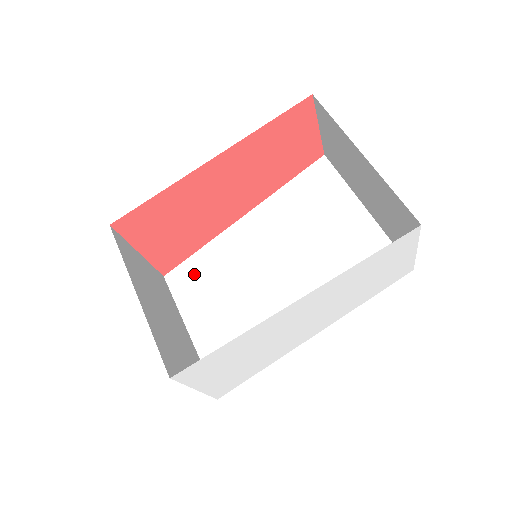
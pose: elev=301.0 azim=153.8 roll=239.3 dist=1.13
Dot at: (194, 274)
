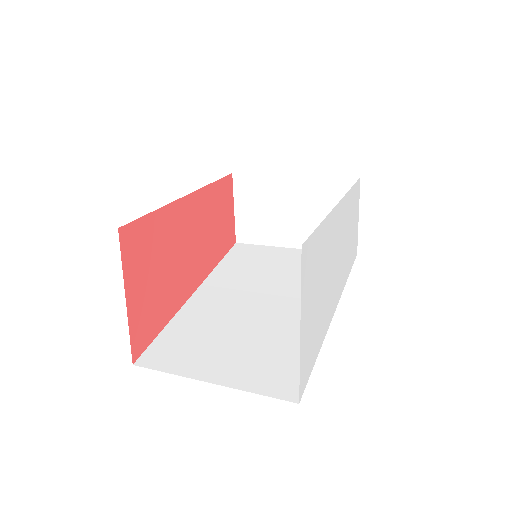
Dot at: (174, 343)
